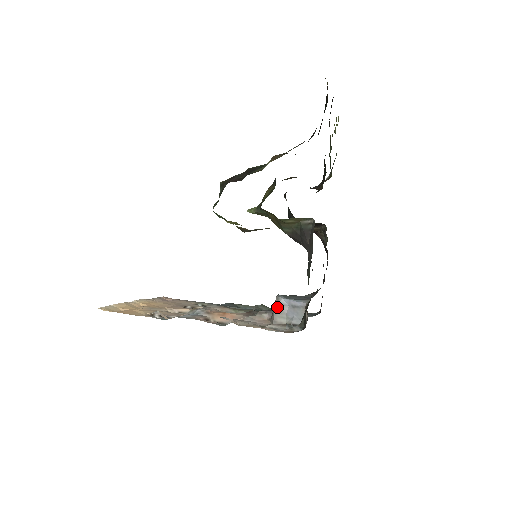
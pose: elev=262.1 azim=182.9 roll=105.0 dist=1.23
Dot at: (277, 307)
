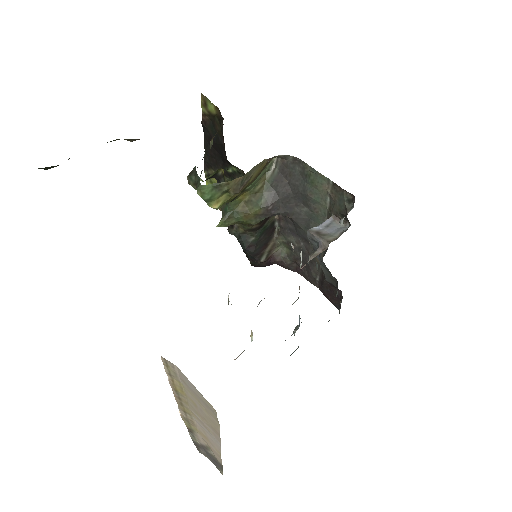
Dot at: (317, 234)
